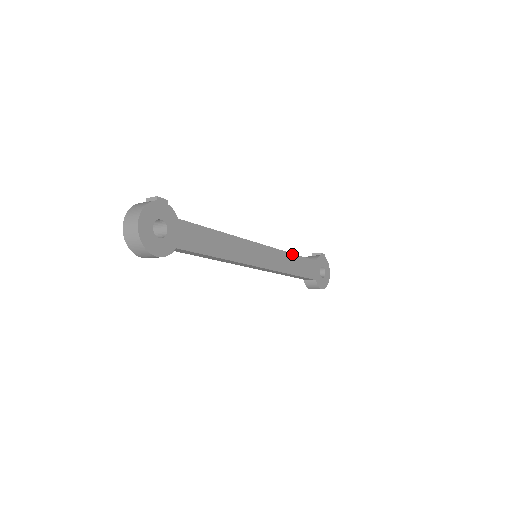
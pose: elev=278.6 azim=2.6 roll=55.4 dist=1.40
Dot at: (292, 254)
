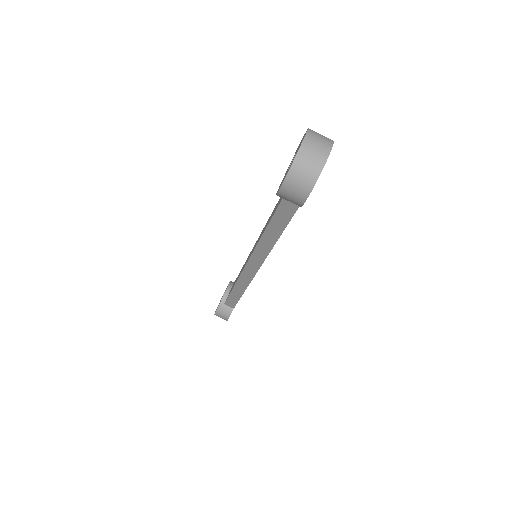
Dot at: occluded
